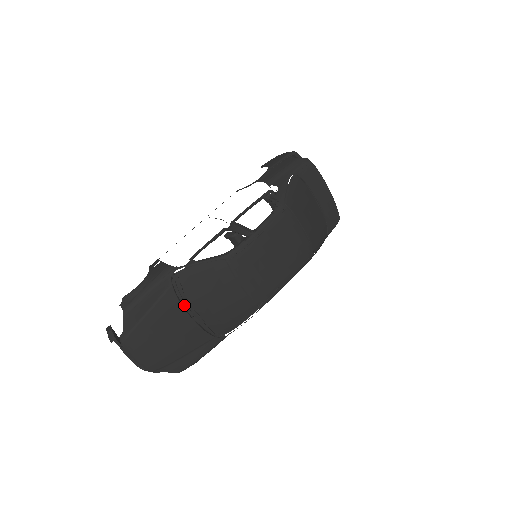
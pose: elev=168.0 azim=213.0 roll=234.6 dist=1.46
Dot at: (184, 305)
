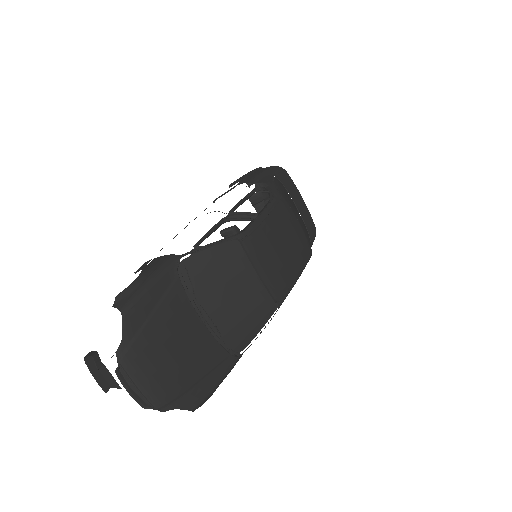
Dot at: (193, 306)
